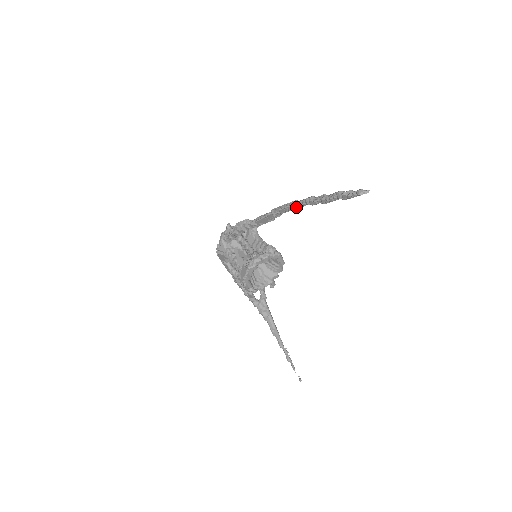
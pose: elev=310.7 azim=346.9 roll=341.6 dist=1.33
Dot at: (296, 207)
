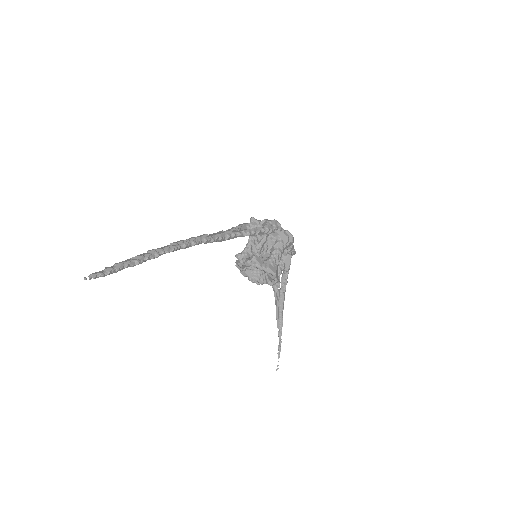
Dot at: occluded
